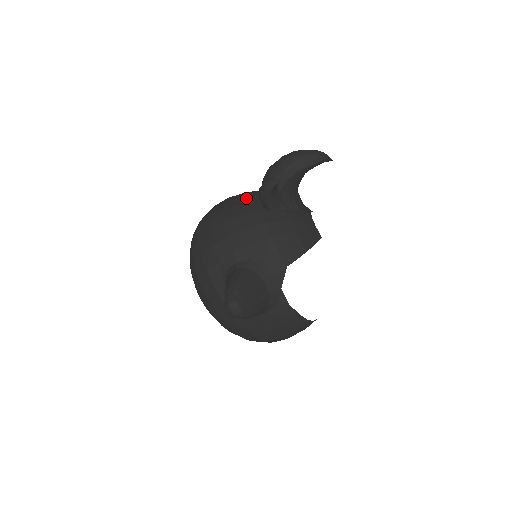
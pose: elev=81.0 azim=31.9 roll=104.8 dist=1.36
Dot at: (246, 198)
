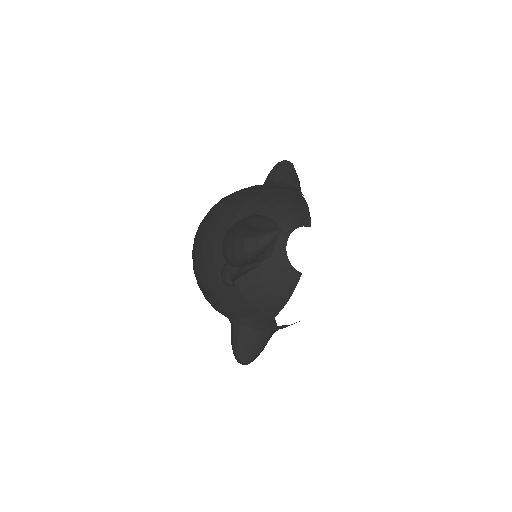
Dot at: (217, 254)
